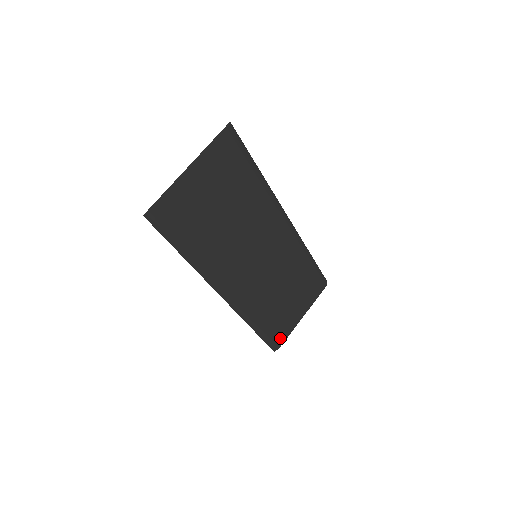
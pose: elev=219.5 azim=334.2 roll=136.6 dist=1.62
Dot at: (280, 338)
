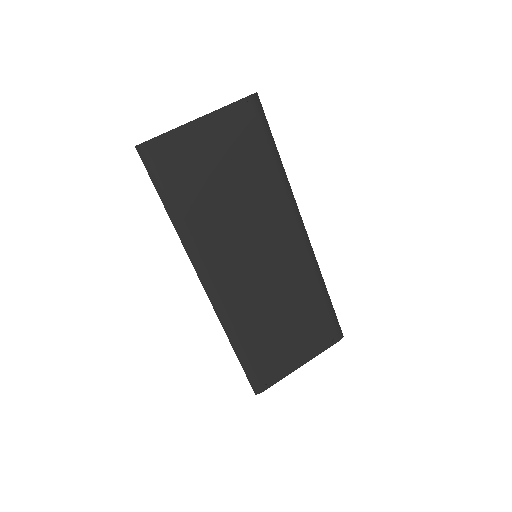
Dot at: (266, 379)
